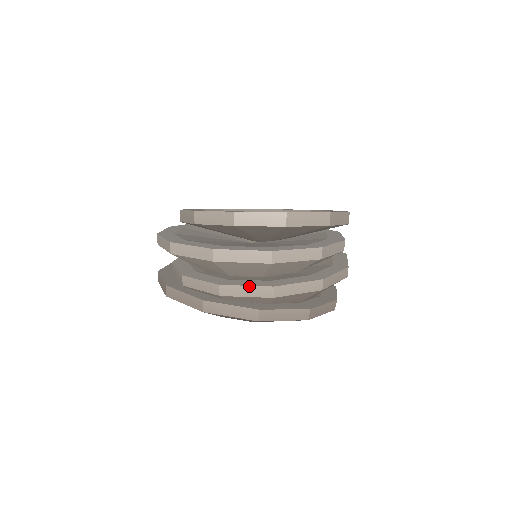
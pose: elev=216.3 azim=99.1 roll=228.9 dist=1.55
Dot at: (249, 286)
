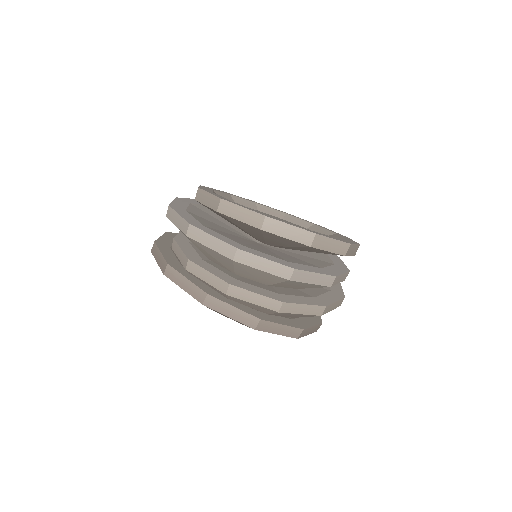
Dot at: (259, 294)
